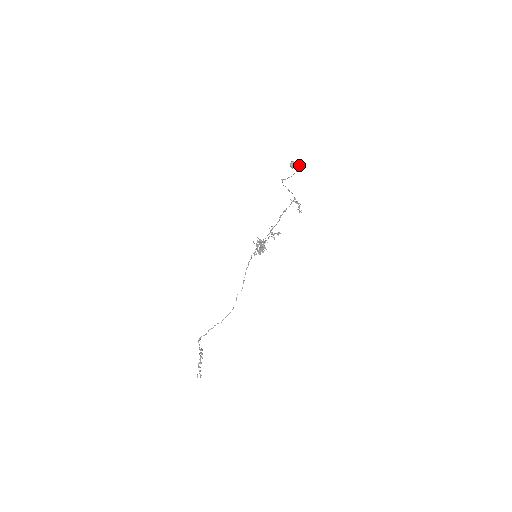
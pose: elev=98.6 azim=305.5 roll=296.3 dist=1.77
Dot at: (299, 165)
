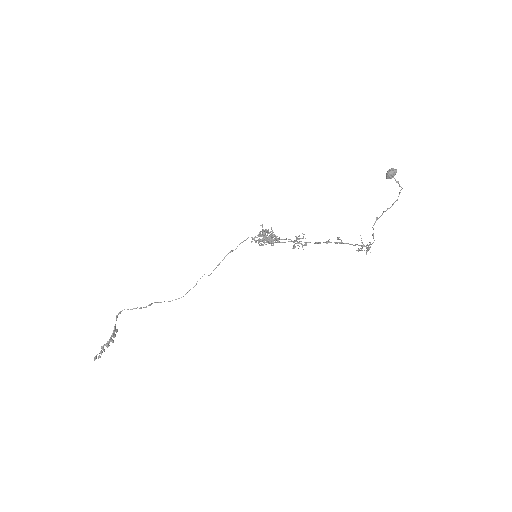
Dot at: occluded
